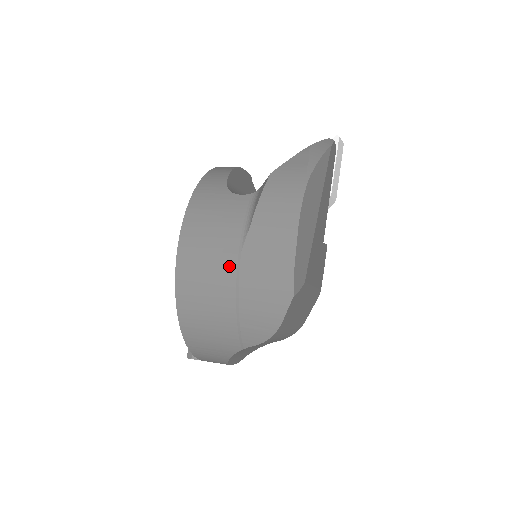
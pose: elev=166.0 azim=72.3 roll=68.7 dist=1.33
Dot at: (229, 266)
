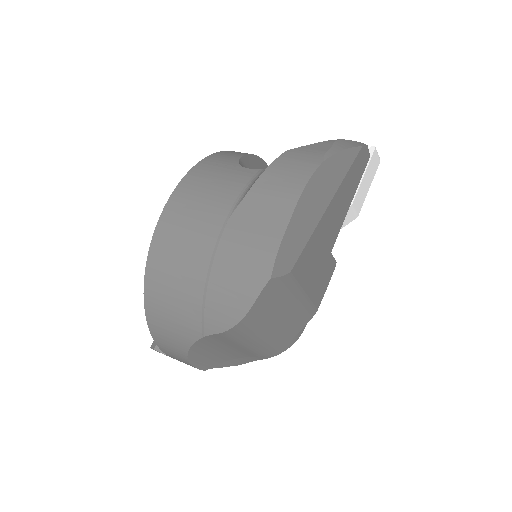
Dot at: (211, 232)
